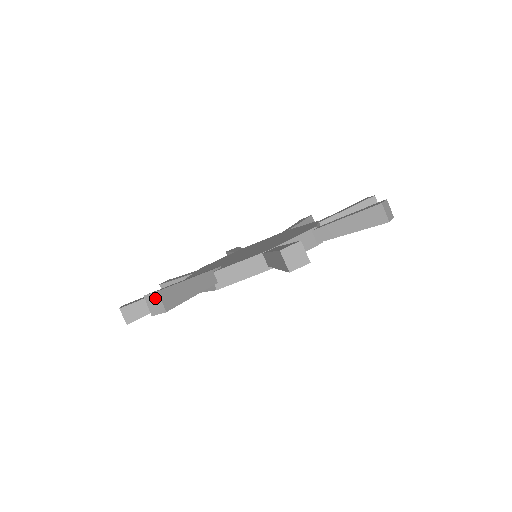
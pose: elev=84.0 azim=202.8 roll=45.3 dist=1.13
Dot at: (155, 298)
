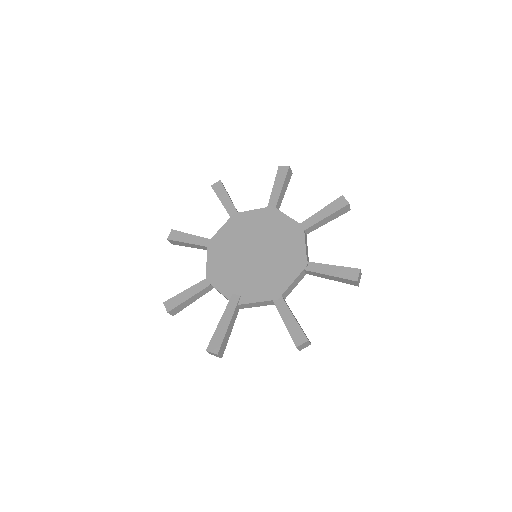
Dot at: (215, 354)
